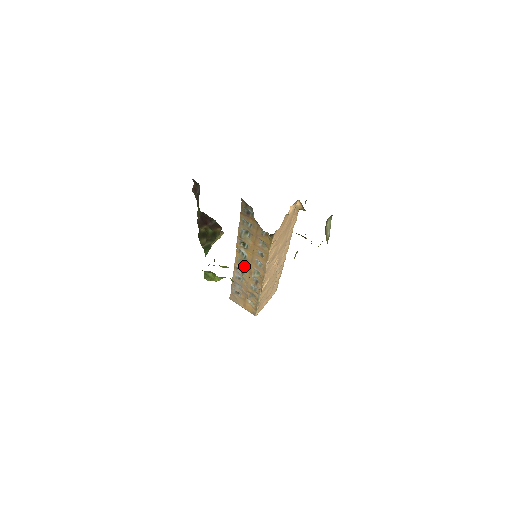
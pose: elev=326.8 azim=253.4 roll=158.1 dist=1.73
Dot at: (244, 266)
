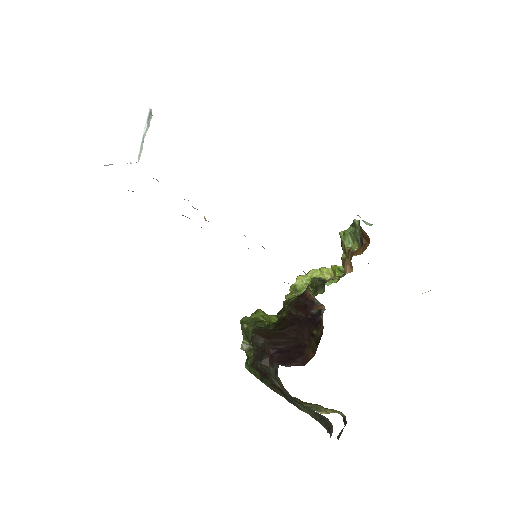
Dot at: occluded
